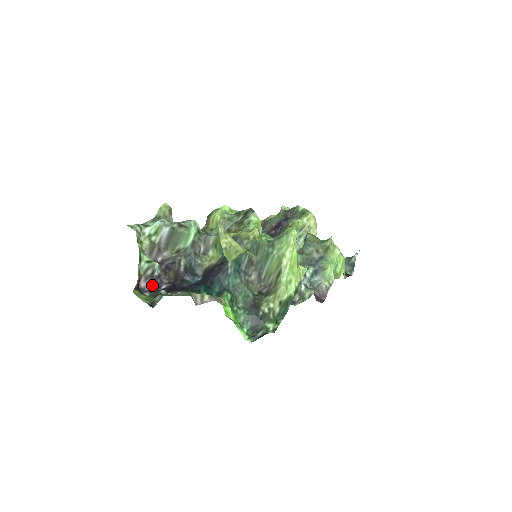
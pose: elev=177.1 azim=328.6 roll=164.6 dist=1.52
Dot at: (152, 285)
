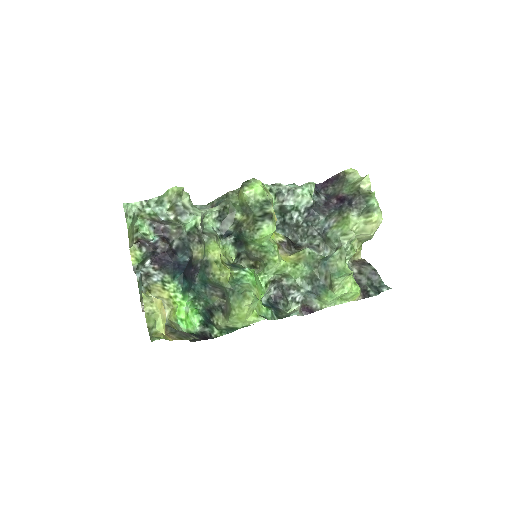
Dot at: (150, 244)
